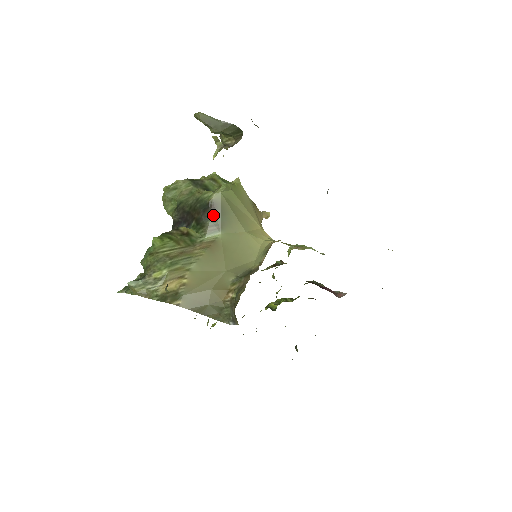
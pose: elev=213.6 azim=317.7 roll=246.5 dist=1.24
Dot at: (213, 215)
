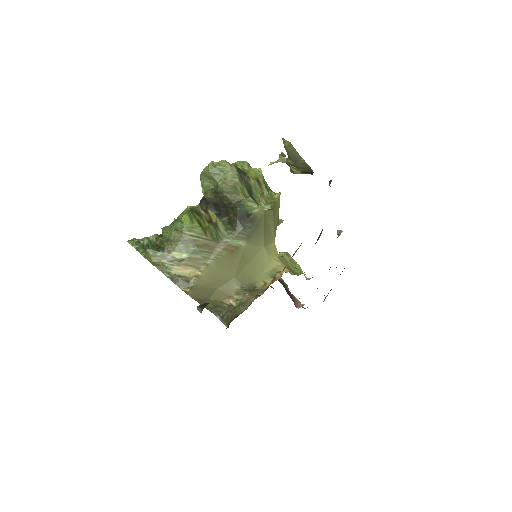
Dot at: (248, 226)
